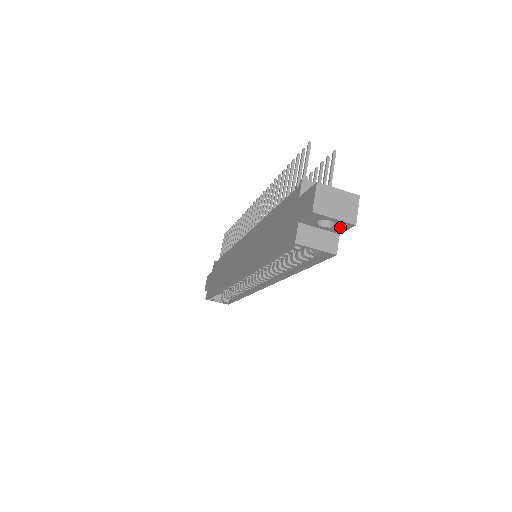
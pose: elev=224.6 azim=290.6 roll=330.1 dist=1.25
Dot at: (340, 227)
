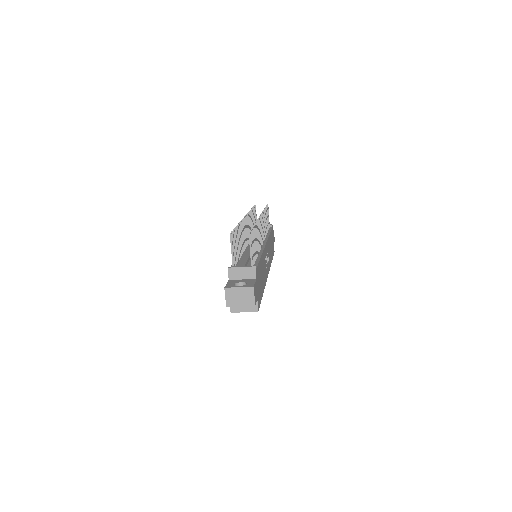
Dot at: occluded
